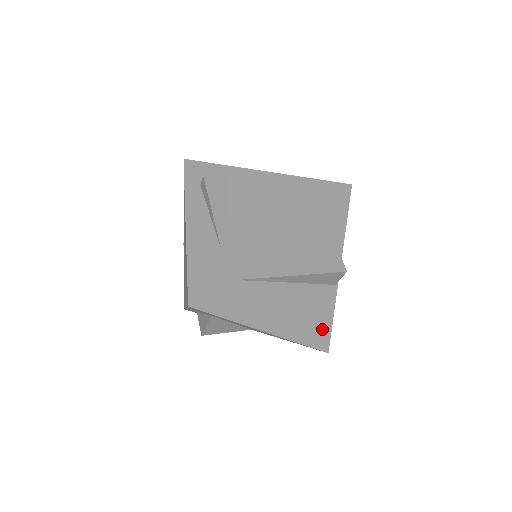
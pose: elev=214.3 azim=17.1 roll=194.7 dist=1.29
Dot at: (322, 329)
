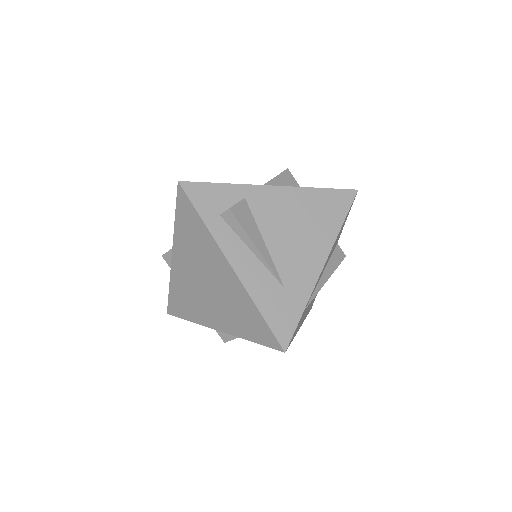
Dot at: occluded
